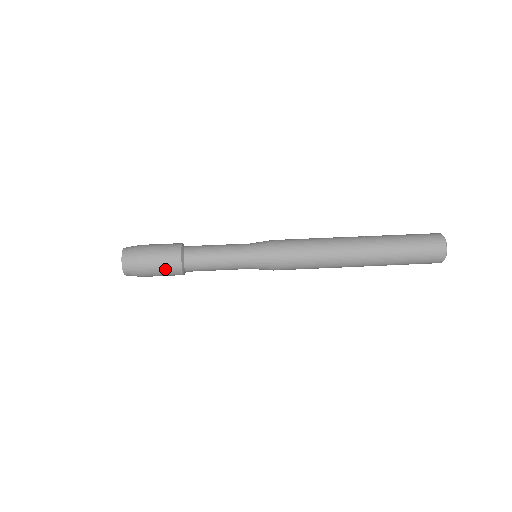
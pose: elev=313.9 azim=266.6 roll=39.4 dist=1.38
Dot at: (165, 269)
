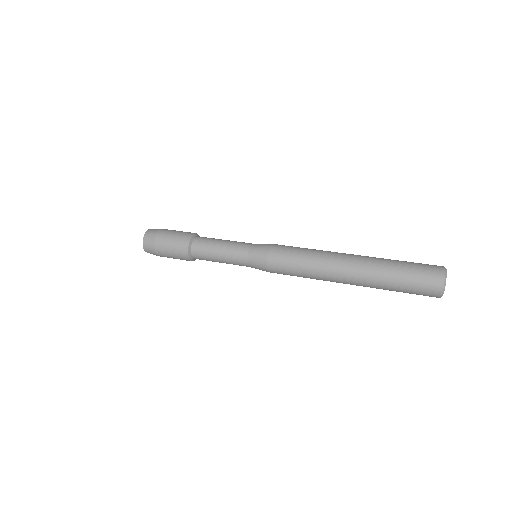
Dot at: (178, 235)
